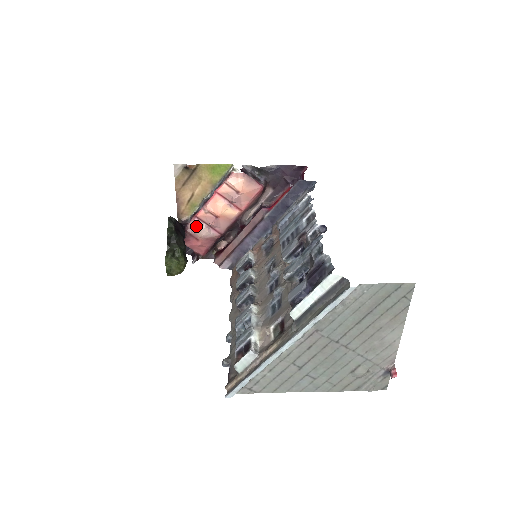
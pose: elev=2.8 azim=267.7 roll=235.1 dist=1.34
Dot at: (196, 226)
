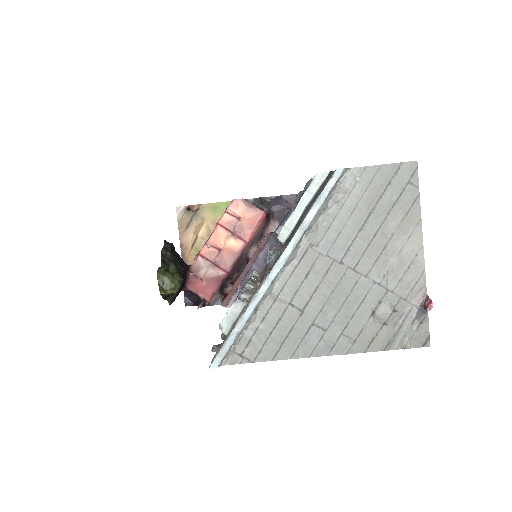
Dot at: (199, 264)
